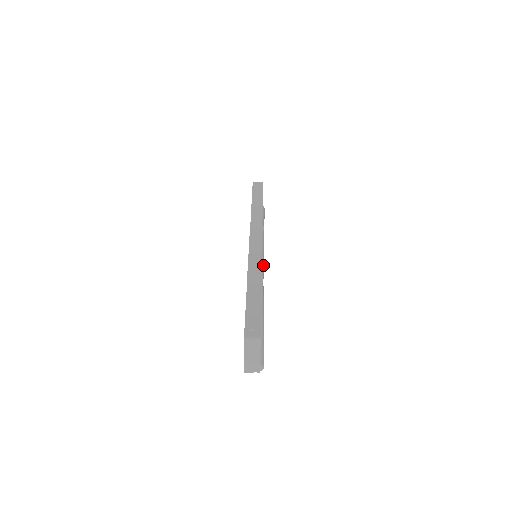
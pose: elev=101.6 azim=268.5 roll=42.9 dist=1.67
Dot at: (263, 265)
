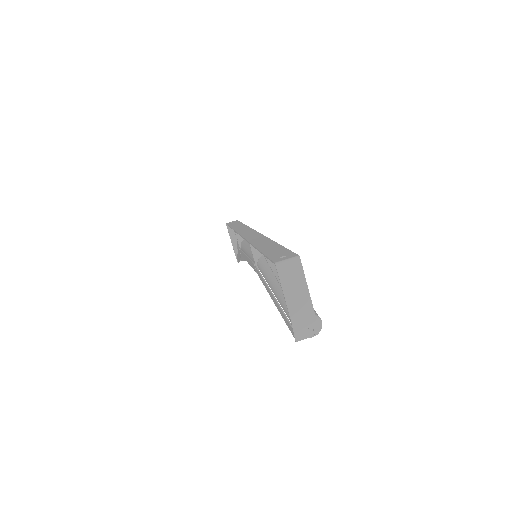
Dot at: occluded
